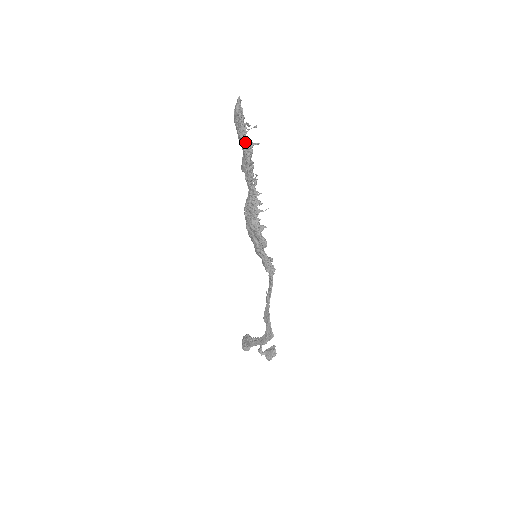
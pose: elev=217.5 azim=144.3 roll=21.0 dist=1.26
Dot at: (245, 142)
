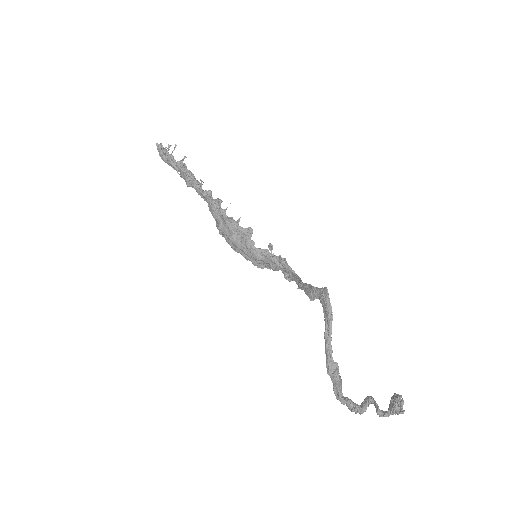
Dot at: (176, 162)
